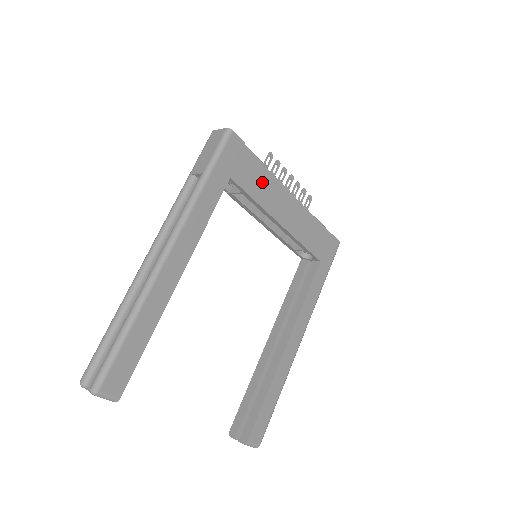
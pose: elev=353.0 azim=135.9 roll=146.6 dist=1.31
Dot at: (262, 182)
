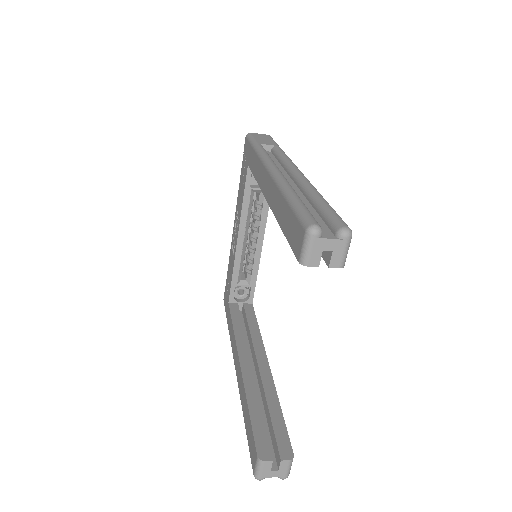
Dot at: occluded
